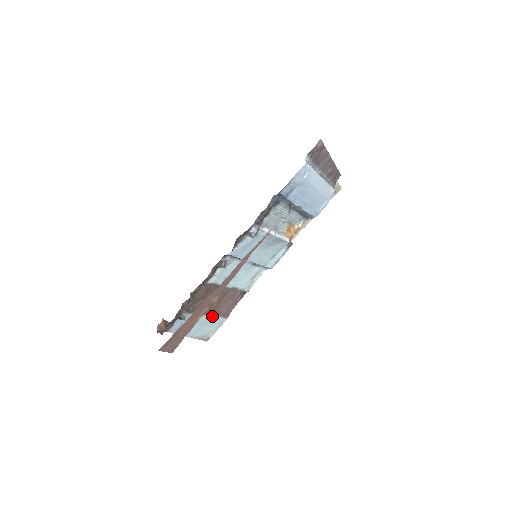
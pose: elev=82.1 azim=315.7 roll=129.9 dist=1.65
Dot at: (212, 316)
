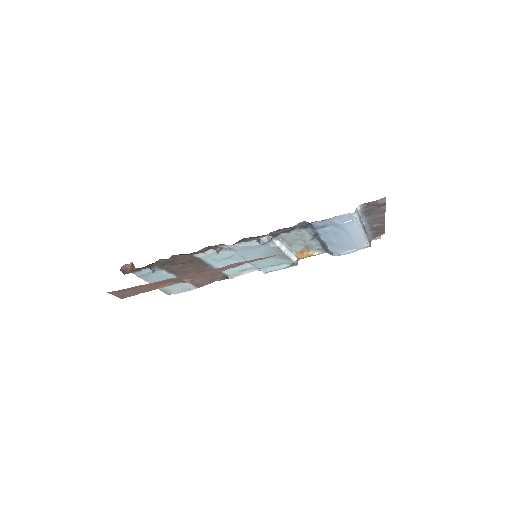
Dot at: occluded
